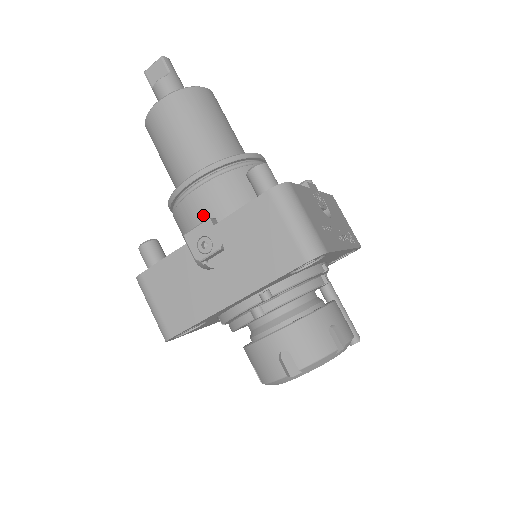
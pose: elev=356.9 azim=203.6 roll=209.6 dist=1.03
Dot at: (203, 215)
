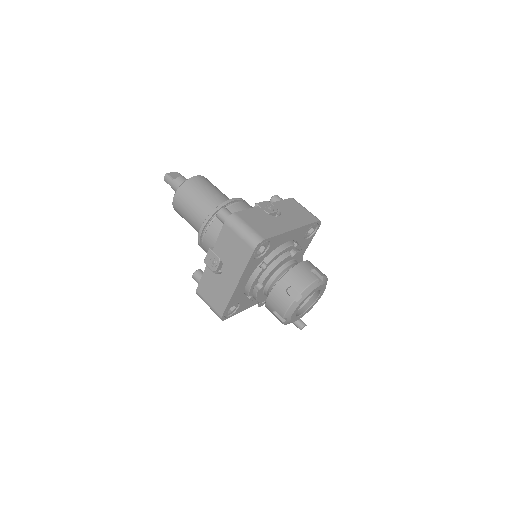
Dot at: occluded
